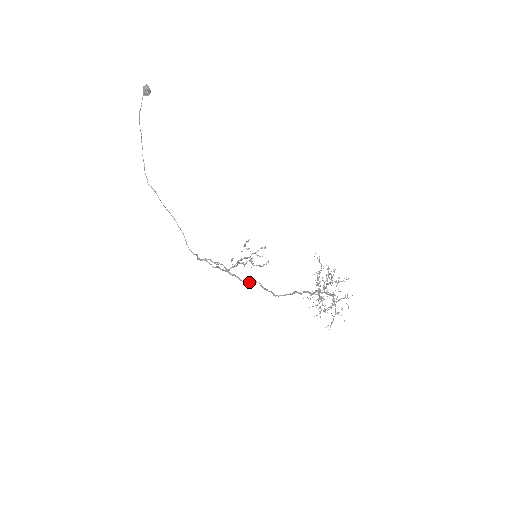
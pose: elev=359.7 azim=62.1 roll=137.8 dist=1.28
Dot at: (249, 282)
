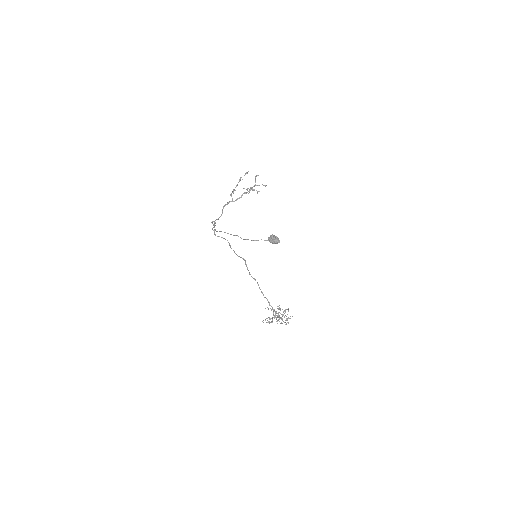
Dot at: occluded
